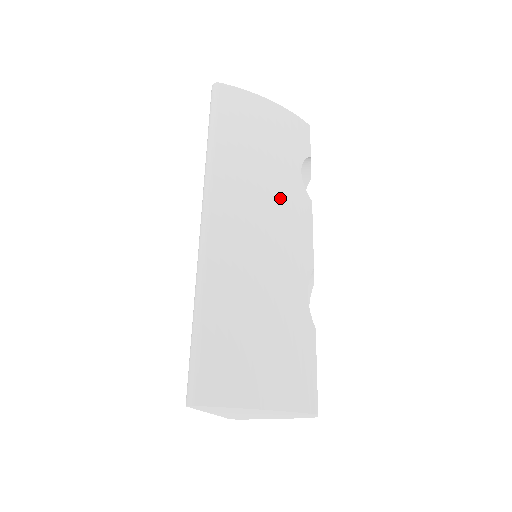
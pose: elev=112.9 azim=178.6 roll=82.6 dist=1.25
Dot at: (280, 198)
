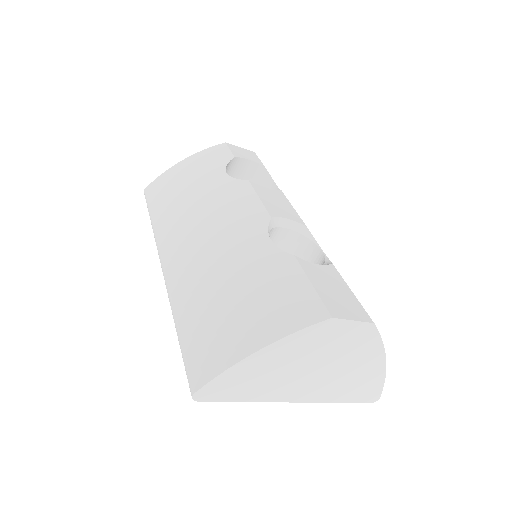
Dot at: (211, 204)
